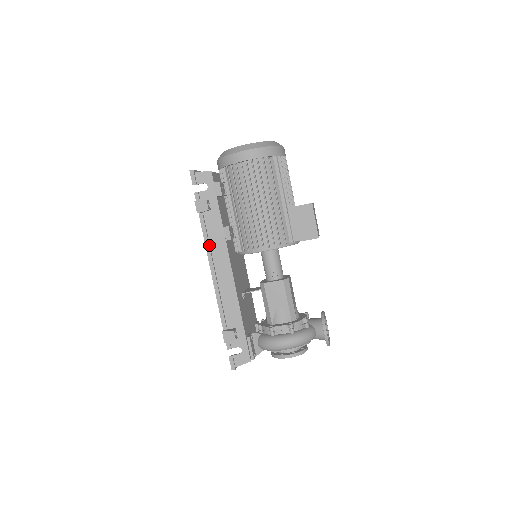
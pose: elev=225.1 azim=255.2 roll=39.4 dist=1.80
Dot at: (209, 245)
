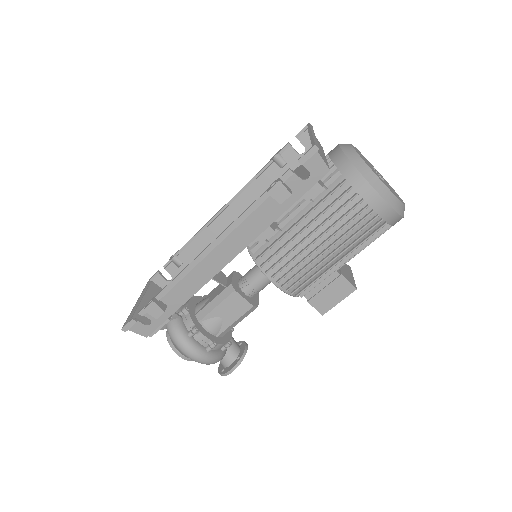
Dot at: (237, 226)
